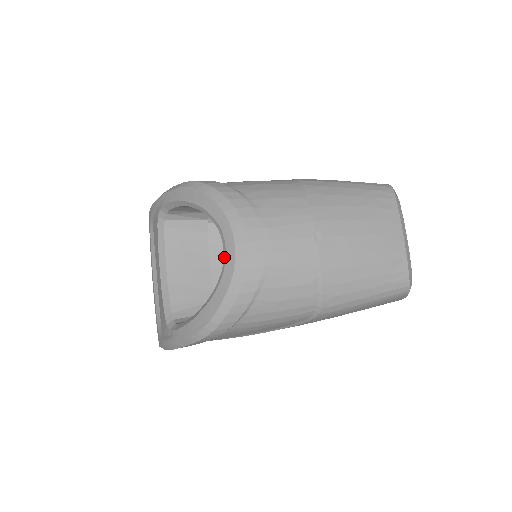
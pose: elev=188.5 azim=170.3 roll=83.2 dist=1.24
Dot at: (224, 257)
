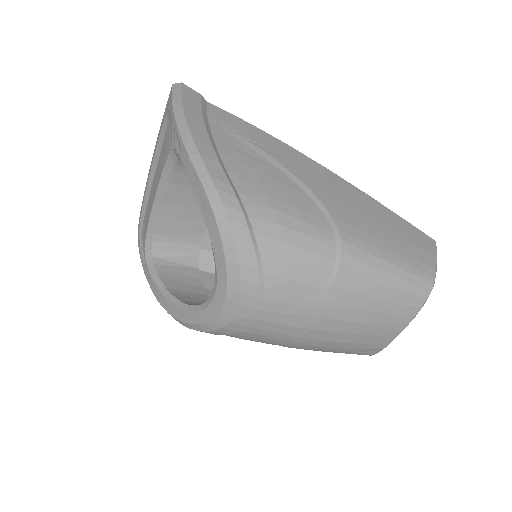
Dot at: (208, 302)
